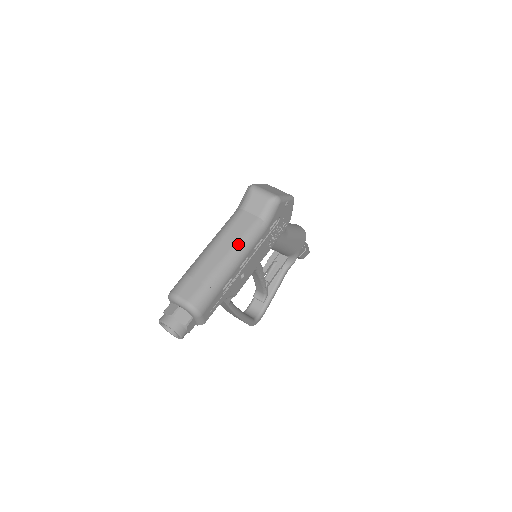
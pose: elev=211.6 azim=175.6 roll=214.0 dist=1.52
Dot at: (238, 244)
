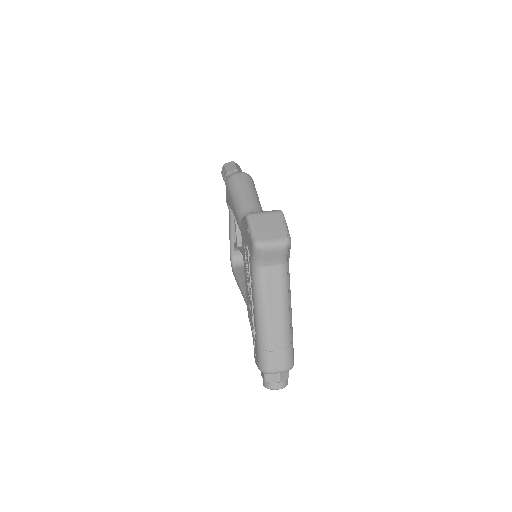
Dot at: (284, 300)
